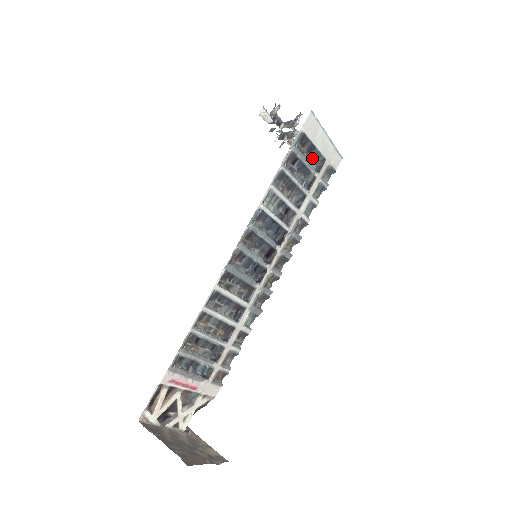
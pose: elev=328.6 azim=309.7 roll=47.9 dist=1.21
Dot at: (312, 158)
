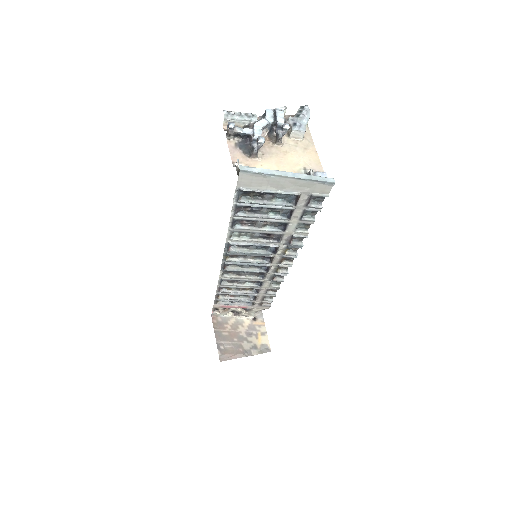
Dot at: (278, 196)
